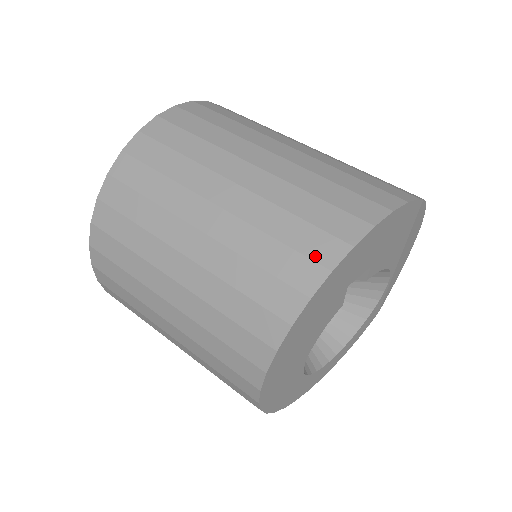
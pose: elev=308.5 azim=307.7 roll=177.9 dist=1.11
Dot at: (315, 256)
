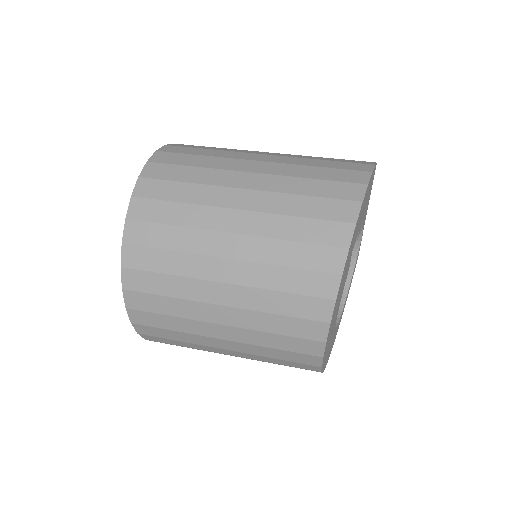
Dot at: (331, 242)
